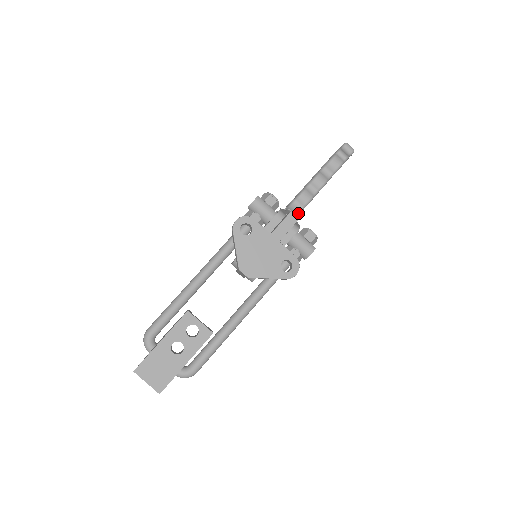
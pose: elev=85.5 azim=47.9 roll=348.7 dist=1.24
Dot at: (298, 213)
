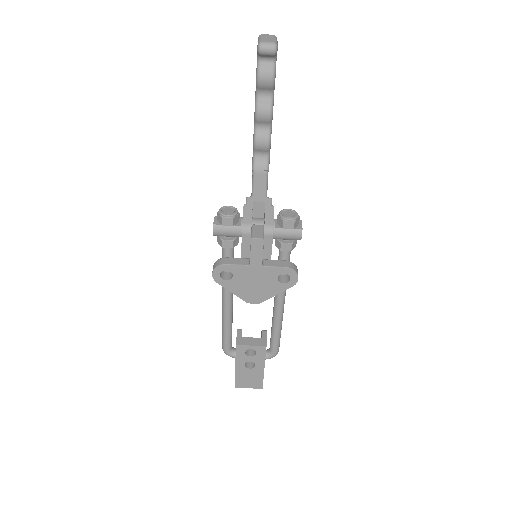
Dot at: (267, 162)
